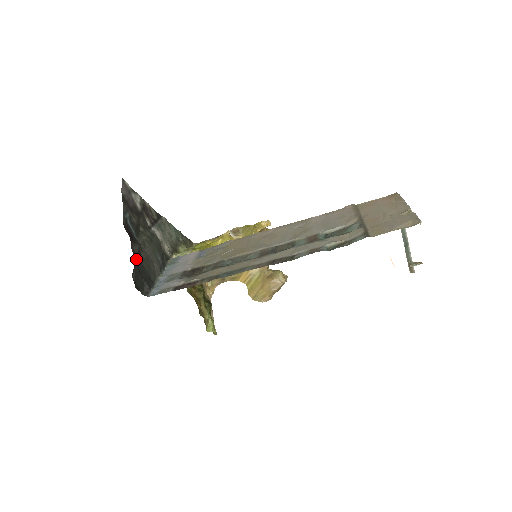
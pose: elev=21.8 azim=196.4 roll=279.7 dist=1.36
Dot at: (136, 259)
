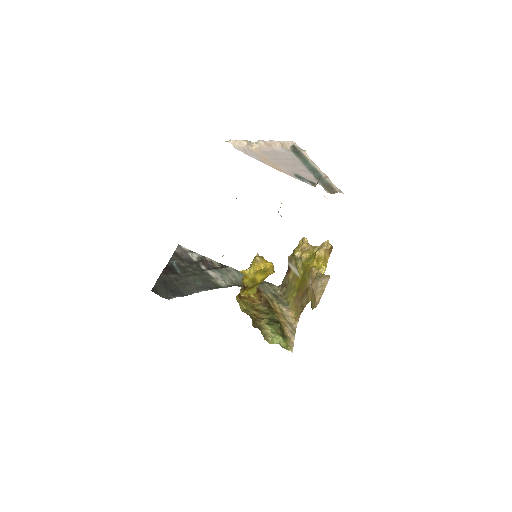
Dot at: (168, 281)
